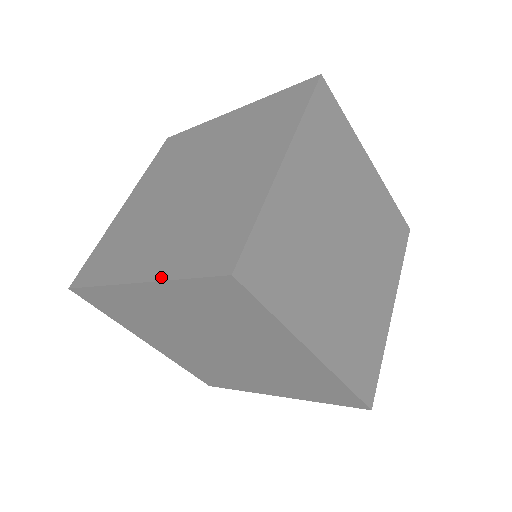
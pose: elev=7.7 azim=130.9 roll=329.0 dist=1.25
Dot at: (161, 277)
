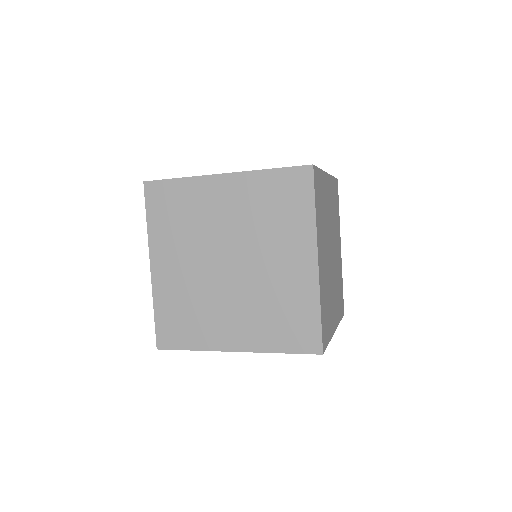
Dot at: (250, 171)
